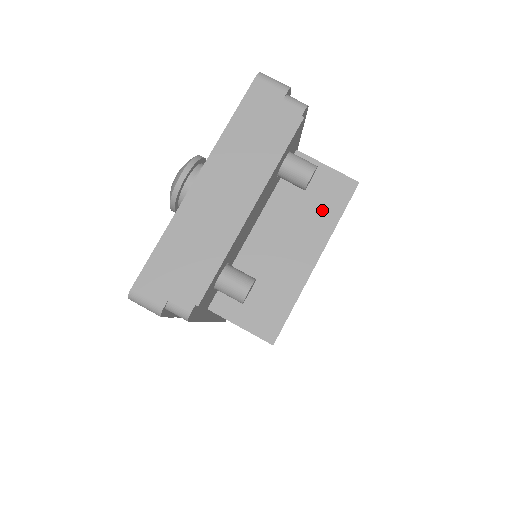
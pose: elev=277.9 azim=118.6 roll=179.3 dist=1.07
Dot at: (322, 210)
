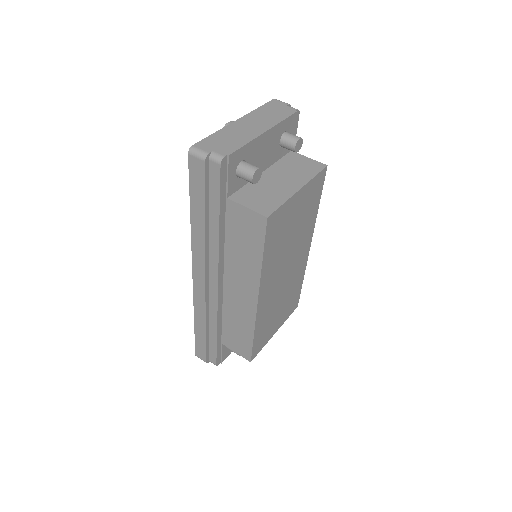
Dot at: (305, 172)
